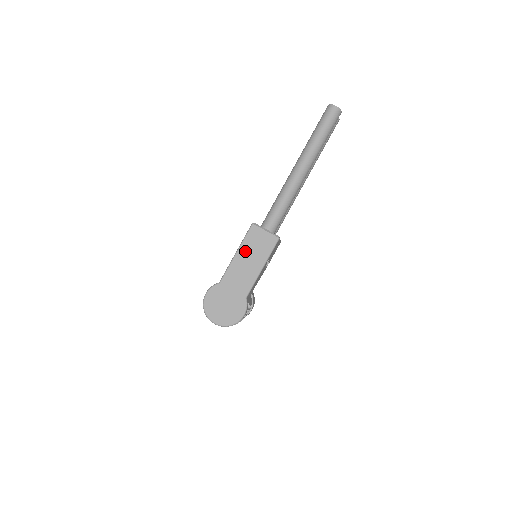
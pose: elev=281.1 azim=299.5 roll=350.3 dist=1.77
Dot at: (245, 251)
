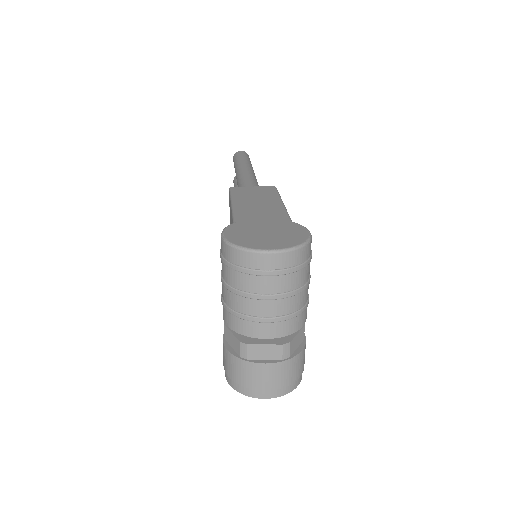
Dot at: (243, 199)
